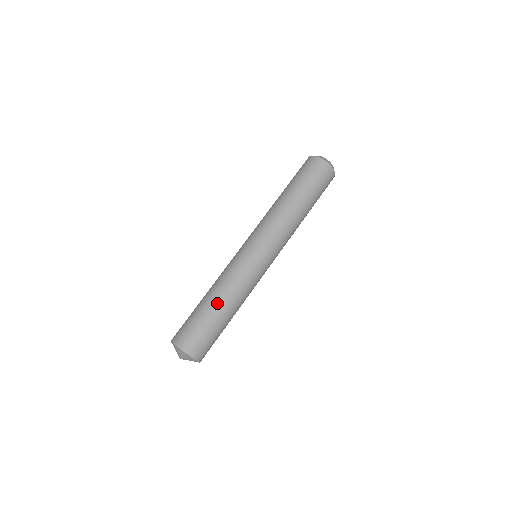
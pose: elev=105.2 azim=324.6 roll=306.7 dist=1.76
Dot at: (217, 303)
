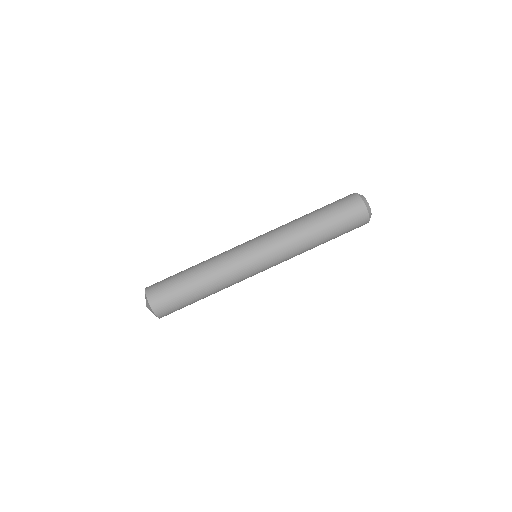
Dot at: (194, 268)
